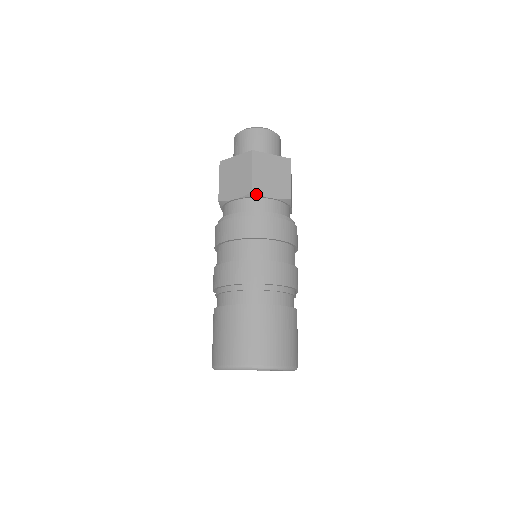
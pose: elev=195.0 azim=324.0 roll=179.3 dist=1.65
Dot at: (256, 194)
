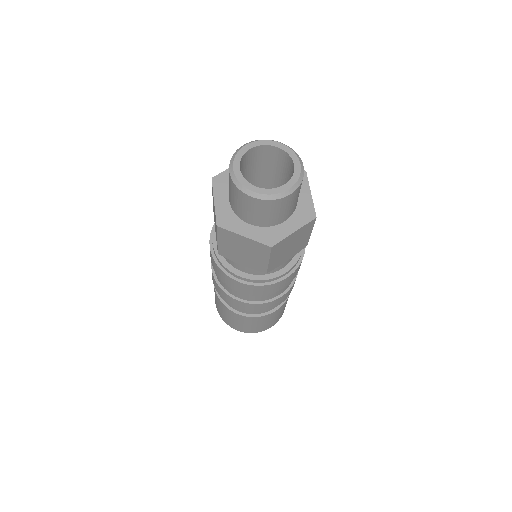
Dot at: (224, 256)
